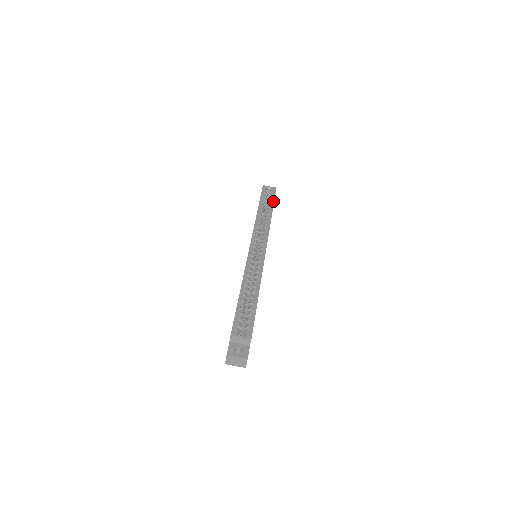
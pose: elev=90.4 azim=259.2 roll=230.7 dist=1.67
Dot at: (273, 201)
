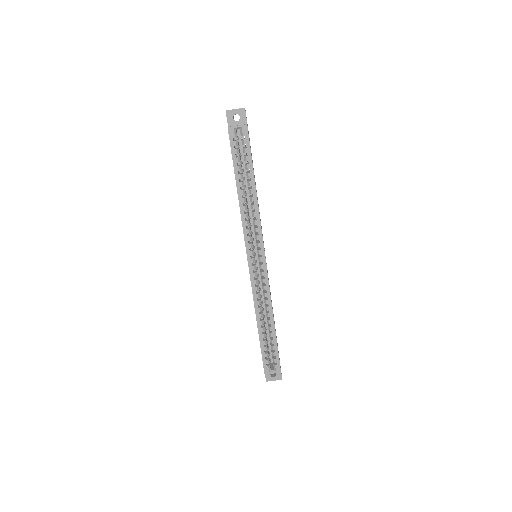
Dot at: (251, 163)
